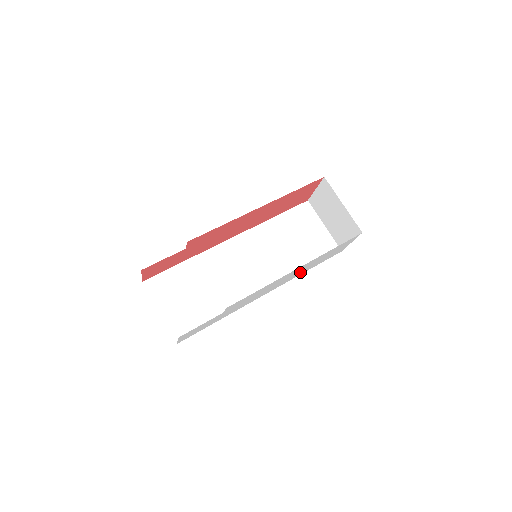
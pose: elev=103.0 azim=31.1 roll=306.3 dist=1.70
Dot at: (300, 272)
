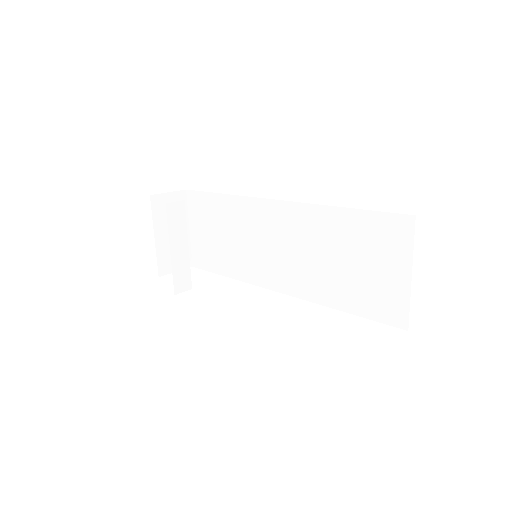
Dot at: occluded
